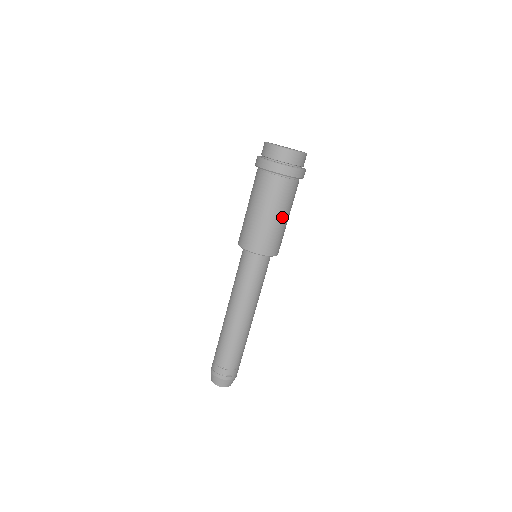
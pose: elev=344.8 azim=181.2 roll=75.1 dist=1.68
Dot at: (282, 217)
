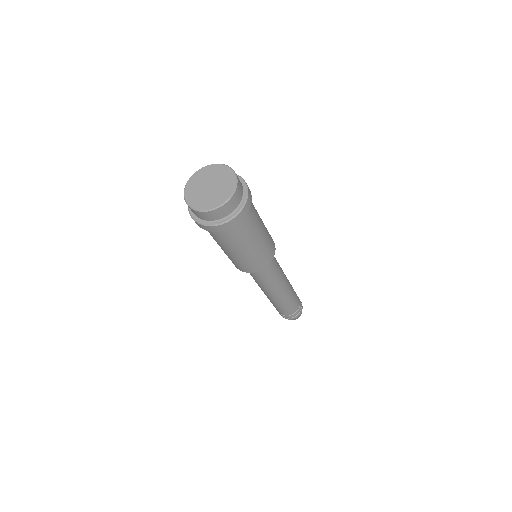
Dot at: (261, 234)
